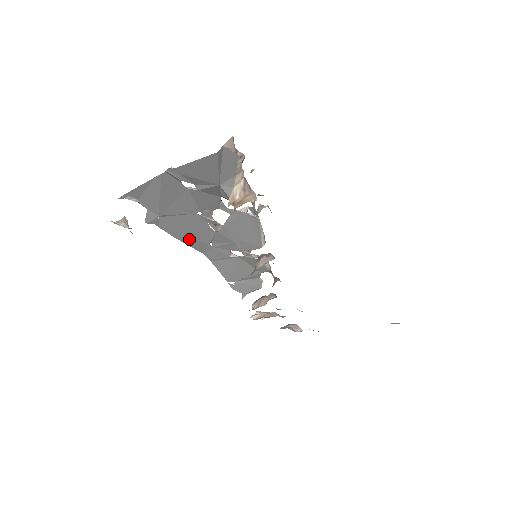
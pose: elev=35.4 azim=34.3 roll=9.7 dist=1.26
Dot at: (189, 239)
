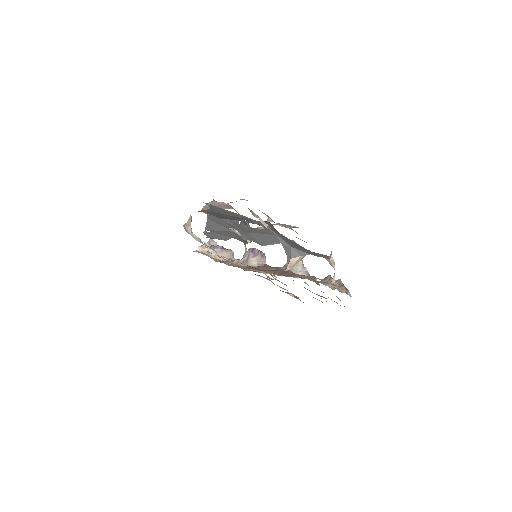
Dot at: occluded
